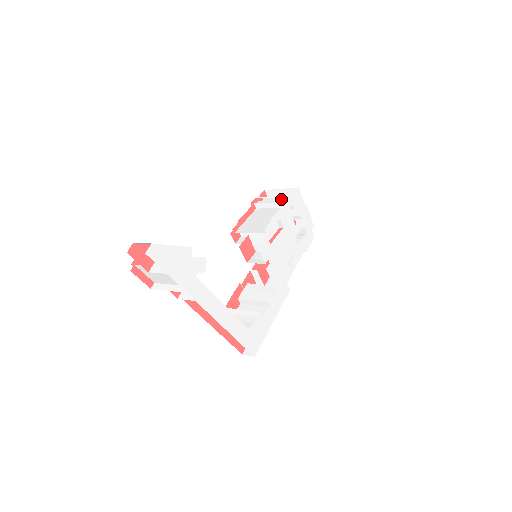
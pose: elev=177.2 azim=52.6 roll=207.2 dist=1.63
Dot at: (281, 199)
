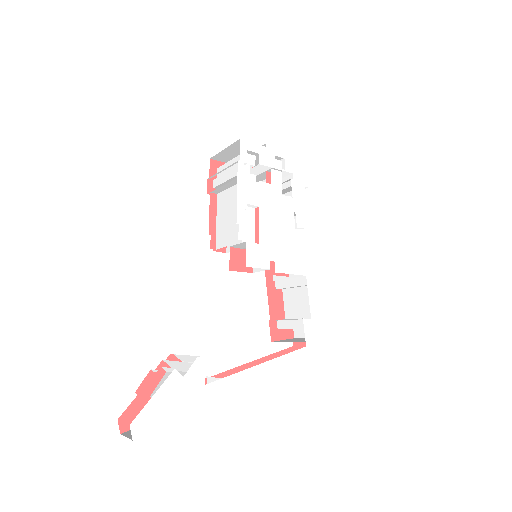
Dot at: occluded
